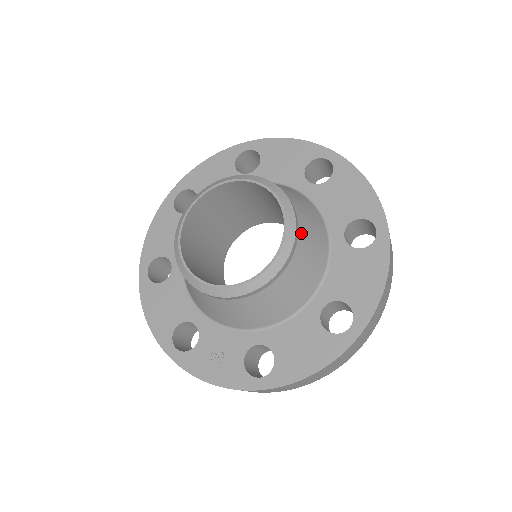
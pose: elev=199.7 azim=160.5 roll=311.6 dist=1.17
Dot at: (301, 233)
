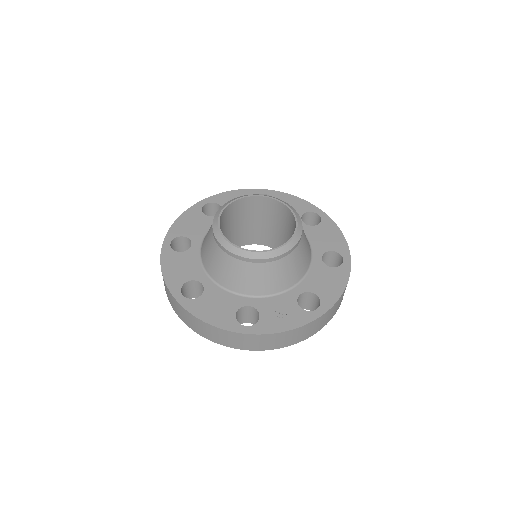
Dot at: occluded
